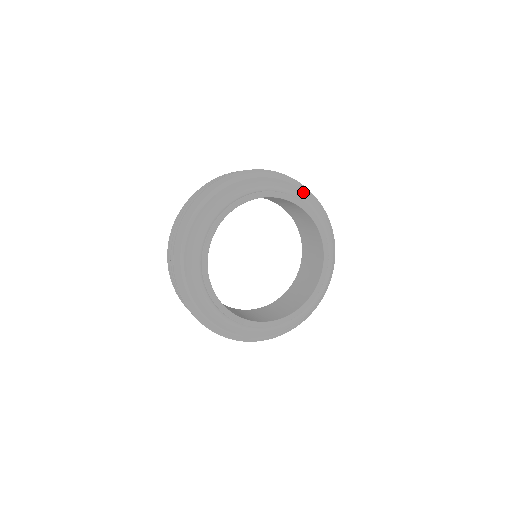
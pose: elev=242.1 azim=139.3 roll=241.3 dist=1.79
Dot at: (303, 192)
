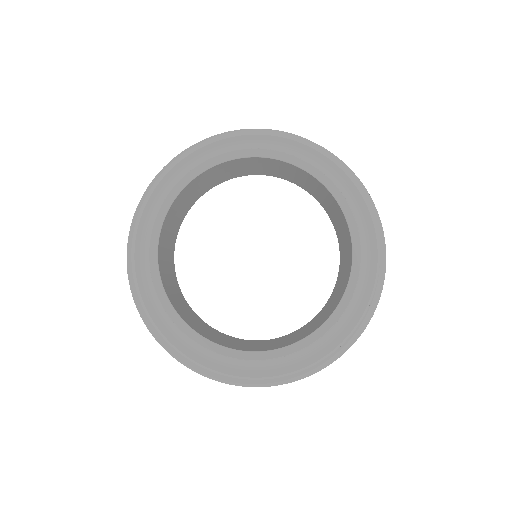
Dot at: (300, 145)
